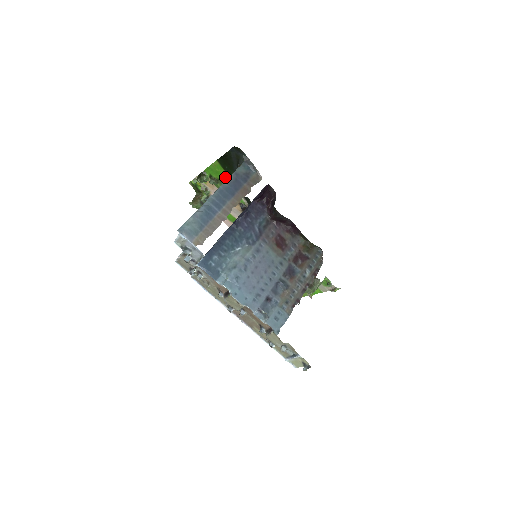
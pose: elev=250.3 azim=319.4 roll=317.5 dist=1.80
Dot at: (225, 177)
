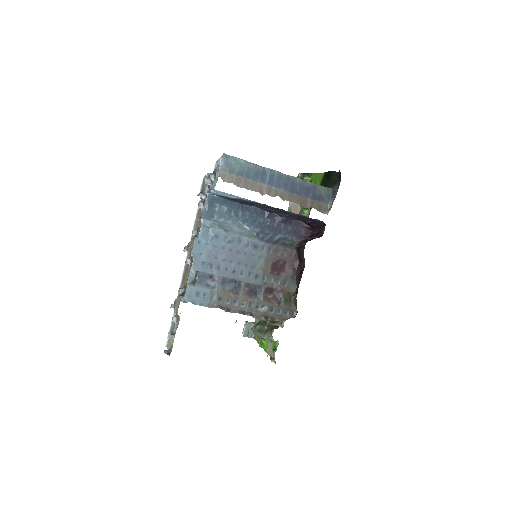
Dot at: occluded
